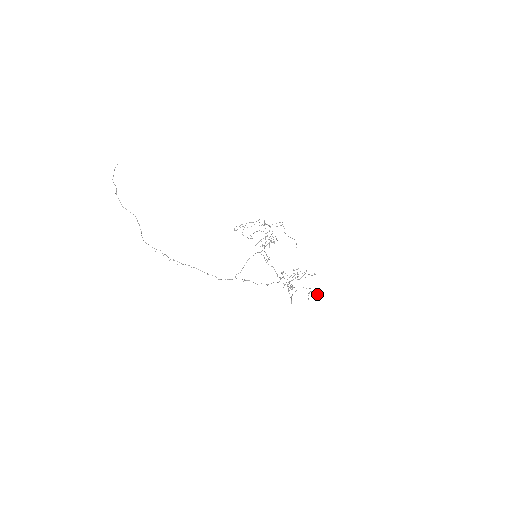
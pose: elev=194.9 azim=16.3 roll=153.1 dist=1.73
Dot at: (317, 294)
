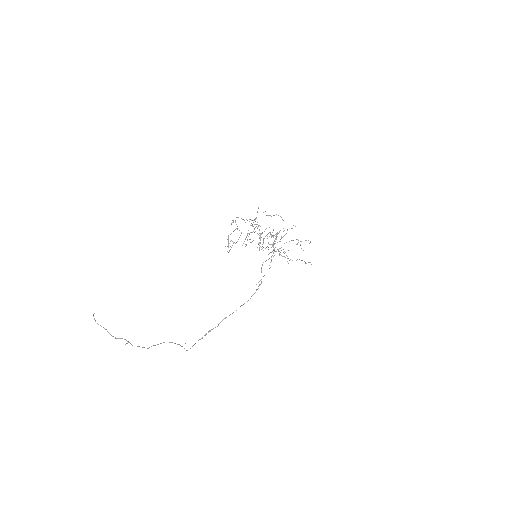
Dot at: occluded
